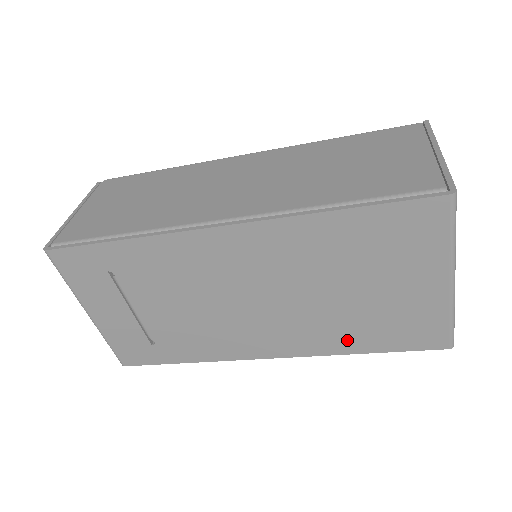
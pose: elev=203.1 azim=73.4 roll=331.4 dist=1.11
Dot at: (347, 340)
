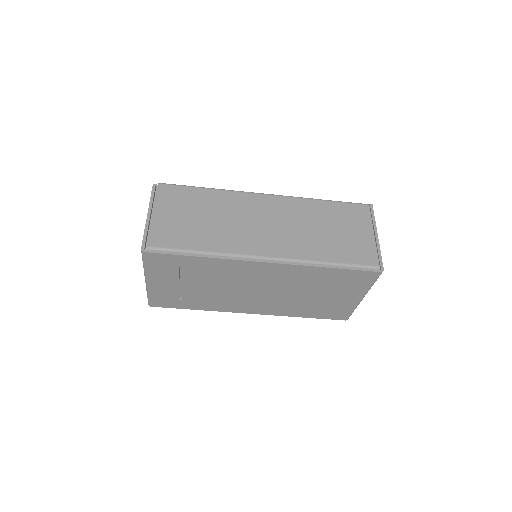
Dot at: (298, 312)
